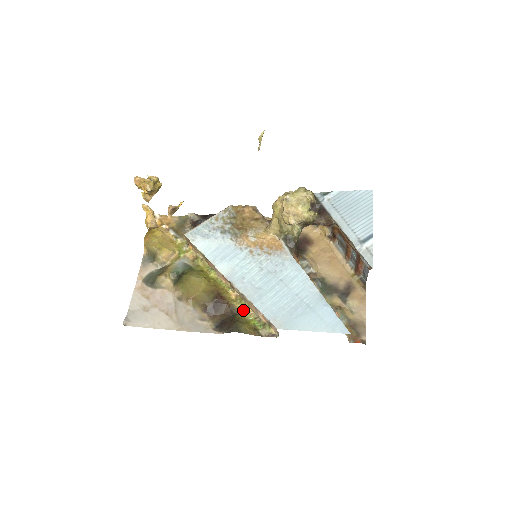
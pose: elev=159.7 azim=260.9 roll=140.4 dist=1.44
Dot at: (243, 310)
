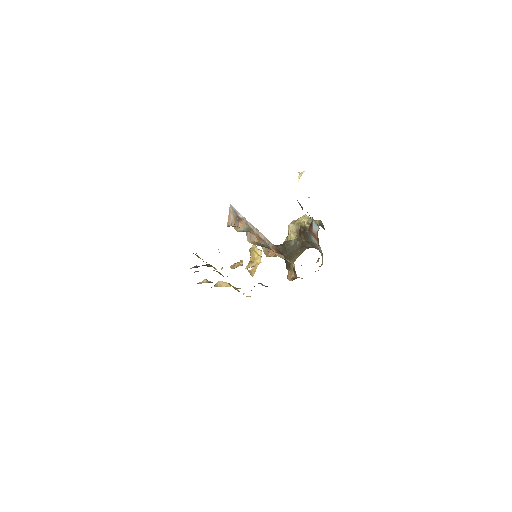
Dot at: occluded
